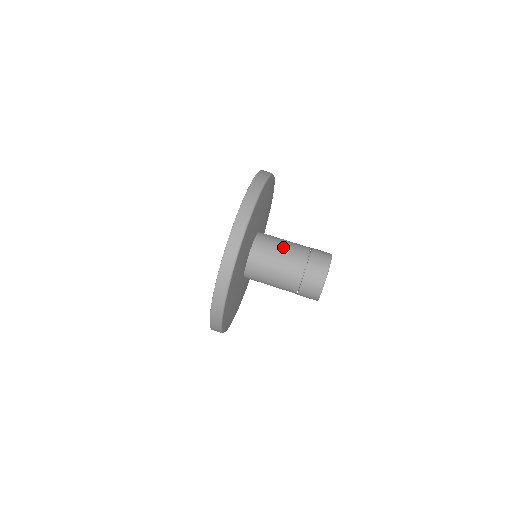
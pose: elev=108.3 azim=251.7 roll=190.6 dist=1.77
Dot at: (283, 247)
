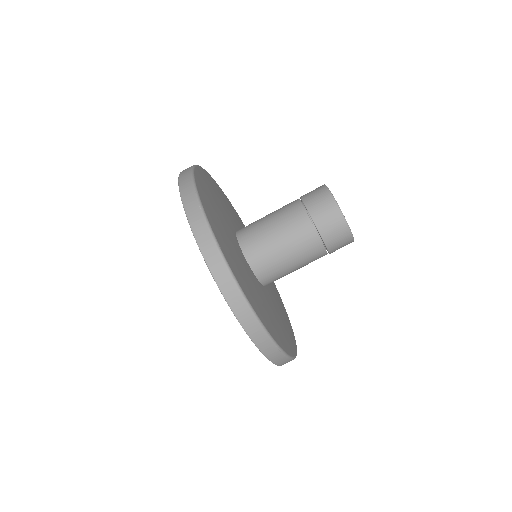
Dot at: (273, 225)
